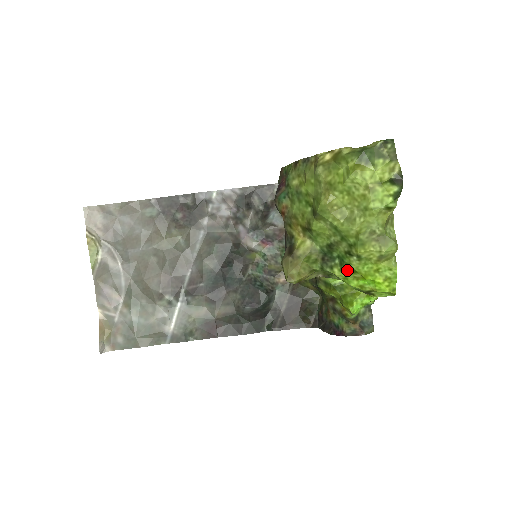
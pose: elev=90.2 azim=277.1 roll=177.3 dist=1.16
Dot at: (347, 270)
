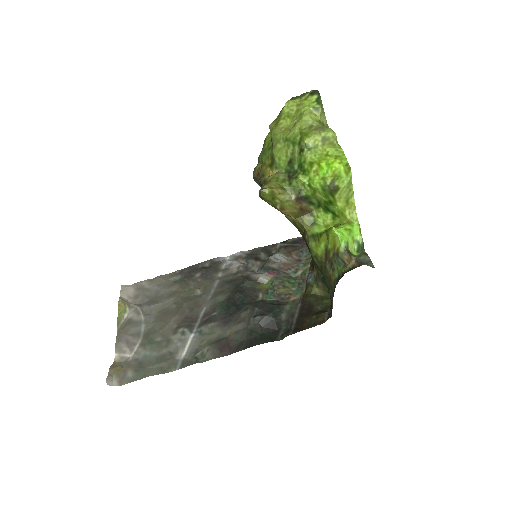
Dot at: (306, 169)
